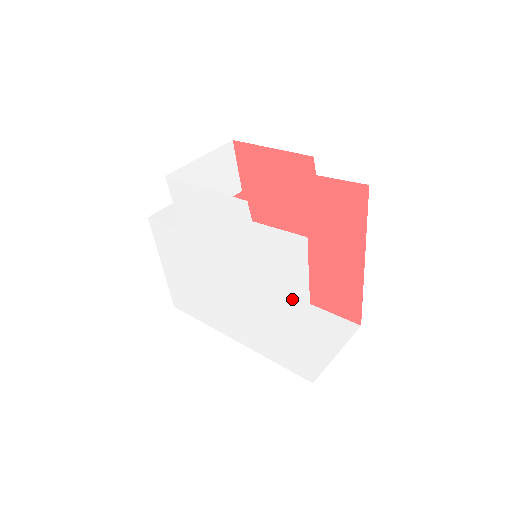
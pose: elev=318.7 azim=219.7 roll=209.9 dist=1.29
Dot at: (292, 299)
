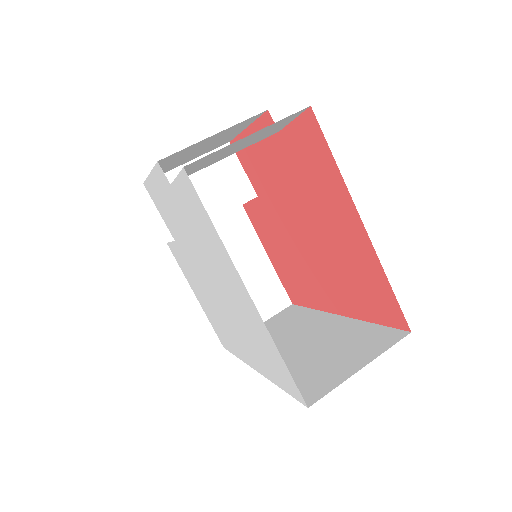
Dot at: (230, 272)
